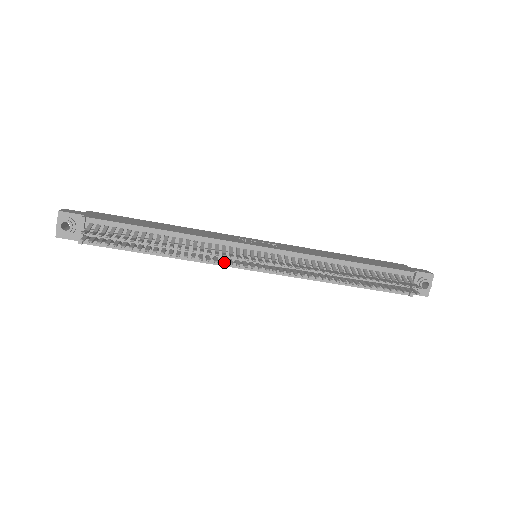
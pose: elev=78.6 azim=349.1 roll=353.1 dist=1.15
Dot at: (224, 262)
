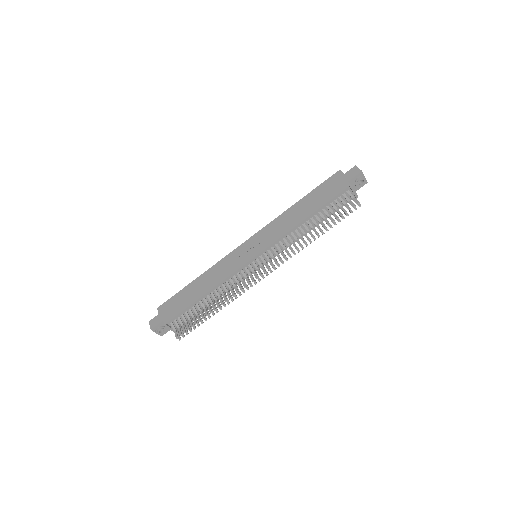
Dot at: (248, 289)
